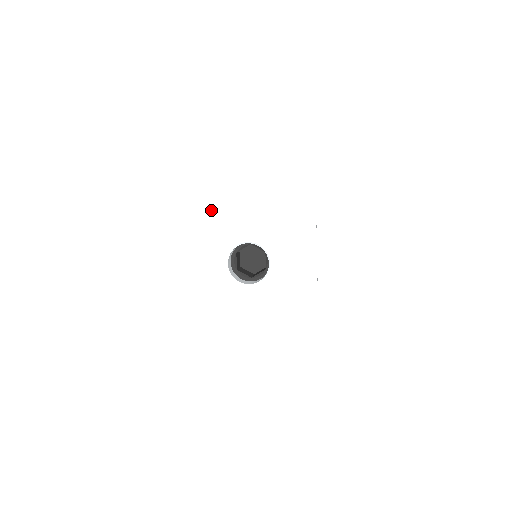
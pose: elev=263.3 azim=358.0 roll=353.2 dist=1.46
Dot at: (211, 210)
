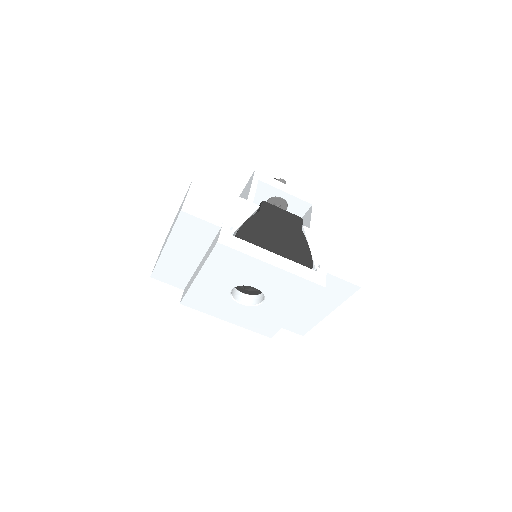
Dot at: (238, 262)
